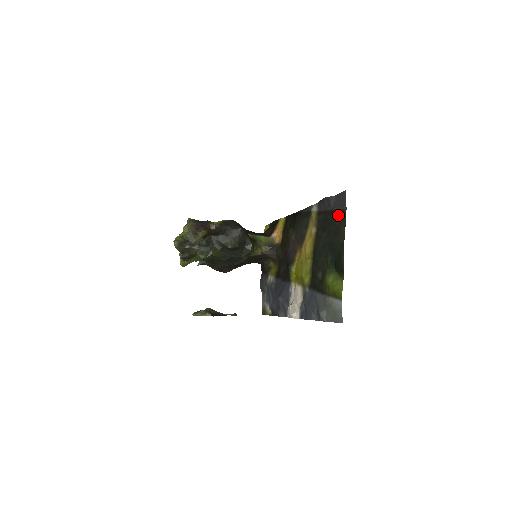
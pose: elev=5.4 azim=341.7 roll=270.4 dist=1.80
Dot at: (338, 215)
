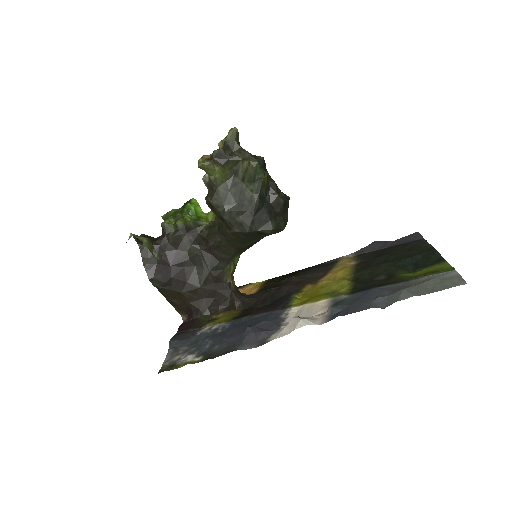
Dot at: (408, 243)
